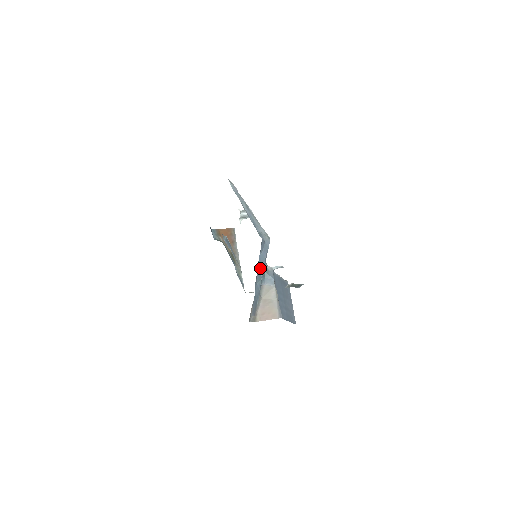
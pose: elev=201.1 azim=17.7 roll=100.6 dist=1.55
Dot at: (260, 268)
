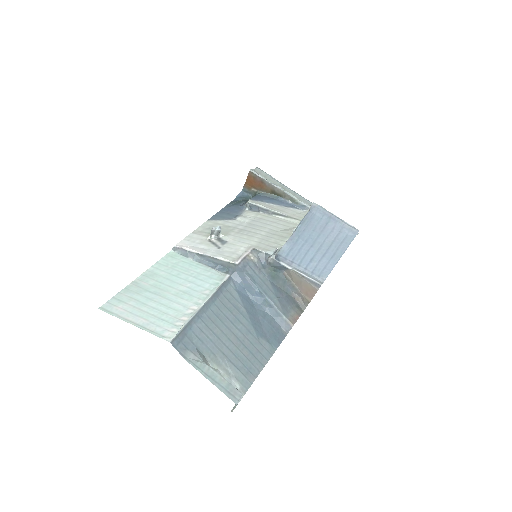
Dot at: (255, 295)
